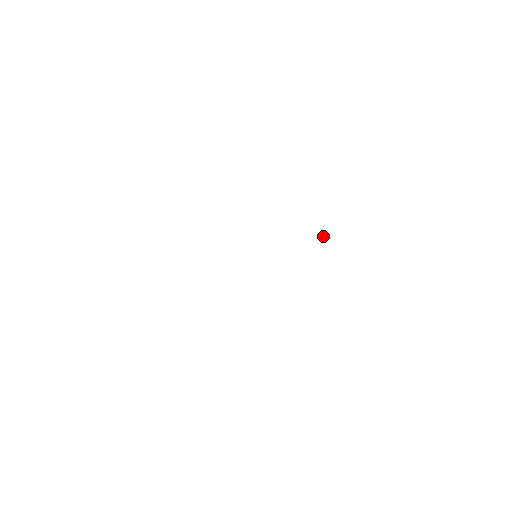
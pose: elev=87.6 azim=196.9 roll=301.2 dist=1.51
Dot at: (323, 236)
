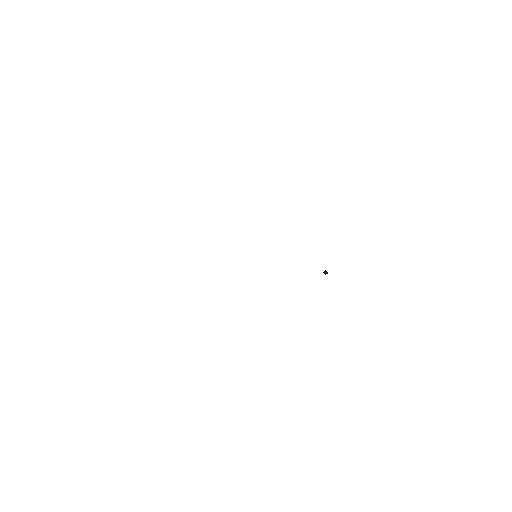
Dot at: (325, 270)
